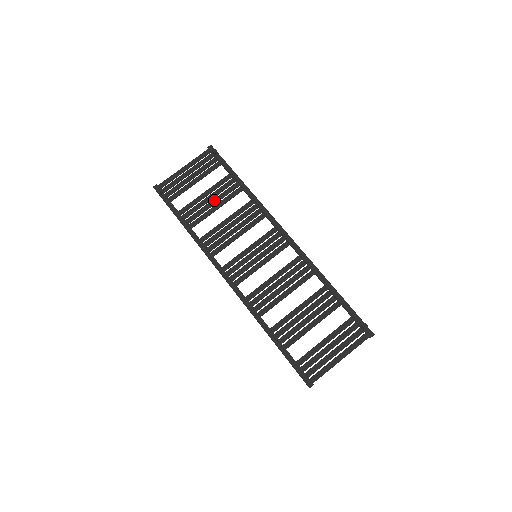
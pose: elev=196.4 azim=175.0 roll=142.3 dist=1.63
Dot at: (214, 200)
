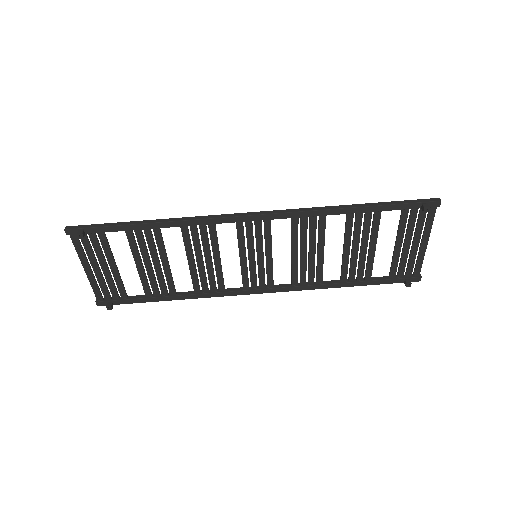
Dot at: (154, 261)
